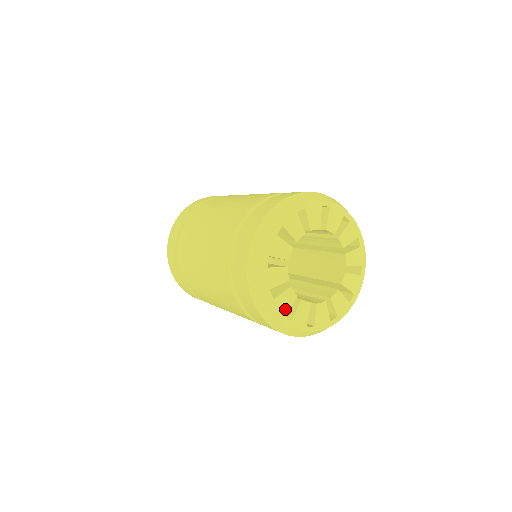
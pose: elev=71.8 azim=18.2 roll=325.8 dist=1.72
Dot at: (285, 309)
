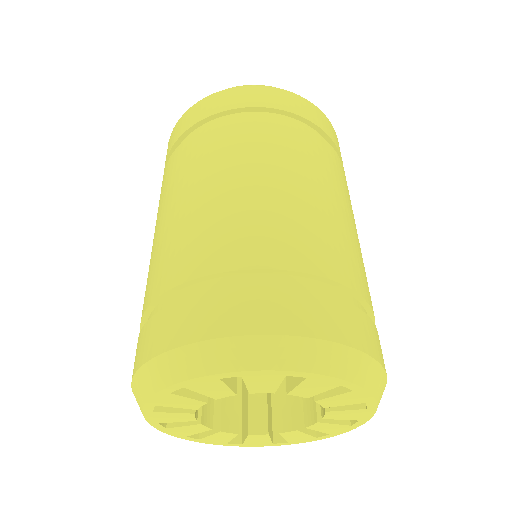
Dot at: (267, 442)
